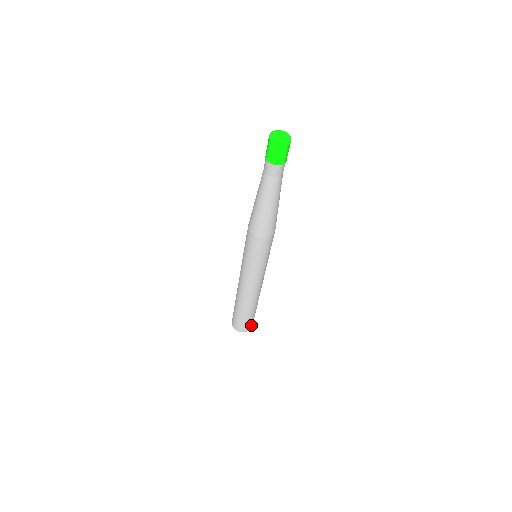
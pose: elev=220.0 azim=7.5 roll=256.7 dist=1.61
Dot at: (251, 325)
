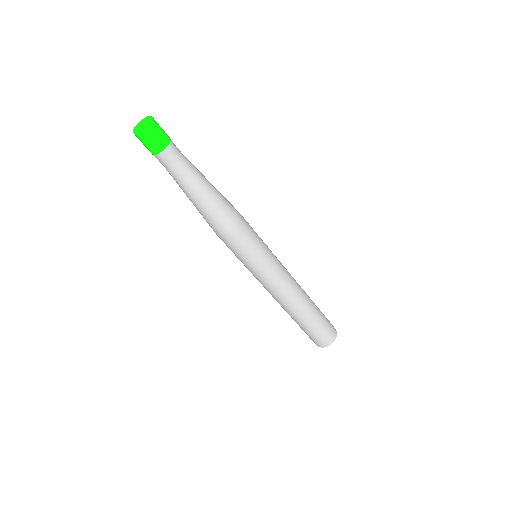
Dot at: (332, 326)
